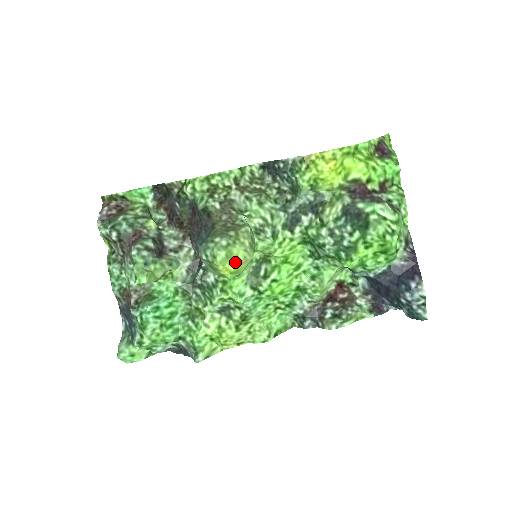
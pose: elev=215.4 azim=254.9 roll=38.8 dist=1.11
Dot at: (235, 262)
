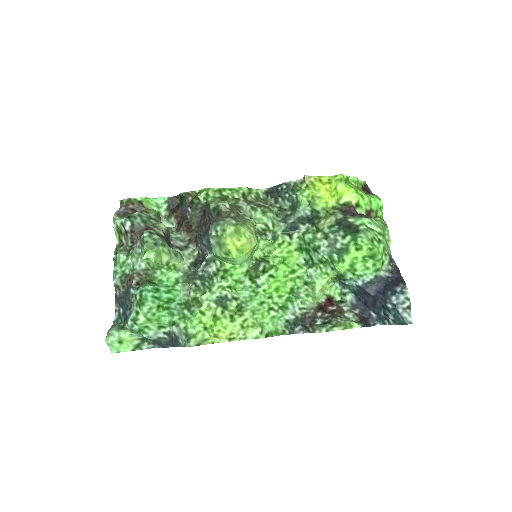
Dot at: (242, 238)
